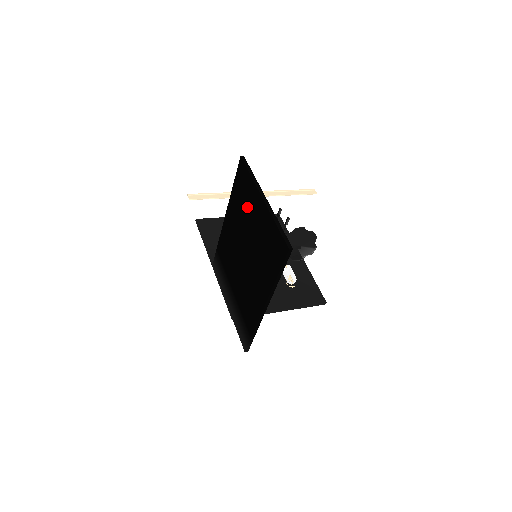
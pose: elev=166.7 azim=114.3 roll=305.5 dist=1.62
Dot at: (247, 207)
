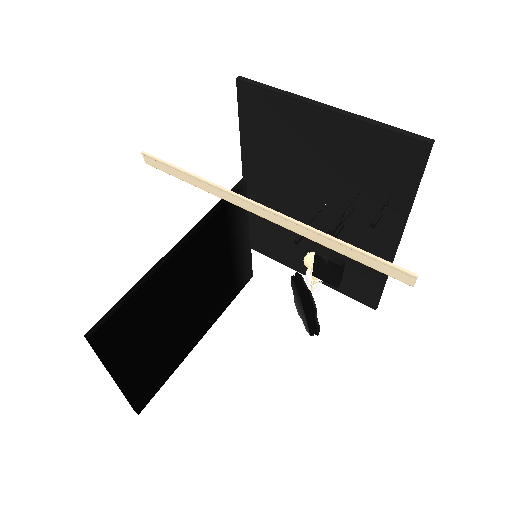
Dot at: occluded
